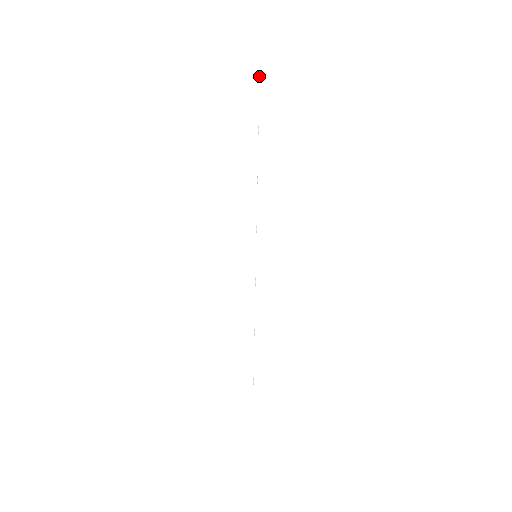
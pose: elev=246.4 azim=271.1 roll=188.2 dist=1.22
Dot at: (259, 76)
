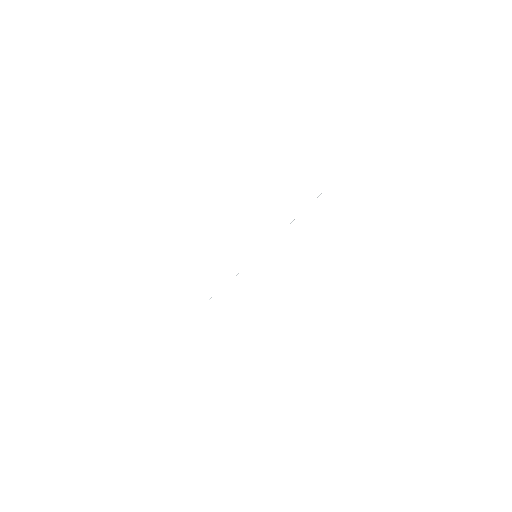
Dot at: occluded
